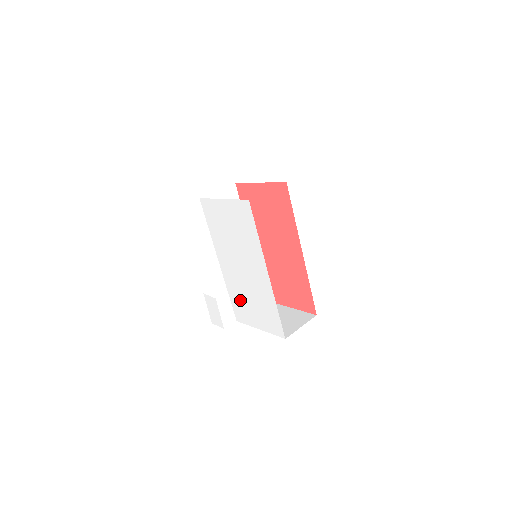
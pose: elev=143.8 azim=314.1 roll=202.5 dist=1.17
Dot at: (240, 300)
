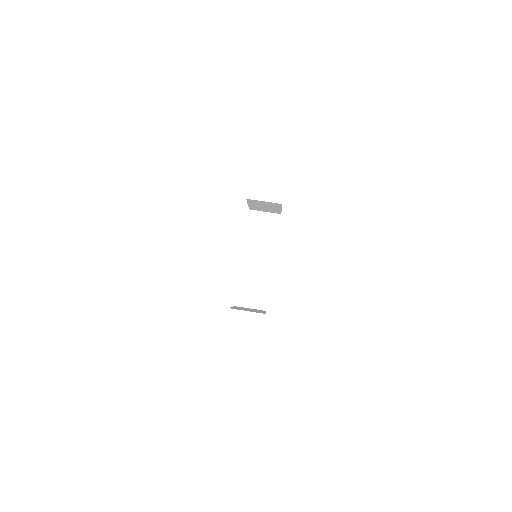
Dot at: occluded
